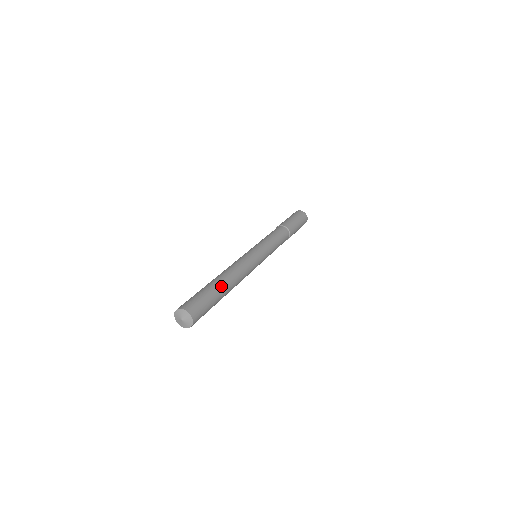
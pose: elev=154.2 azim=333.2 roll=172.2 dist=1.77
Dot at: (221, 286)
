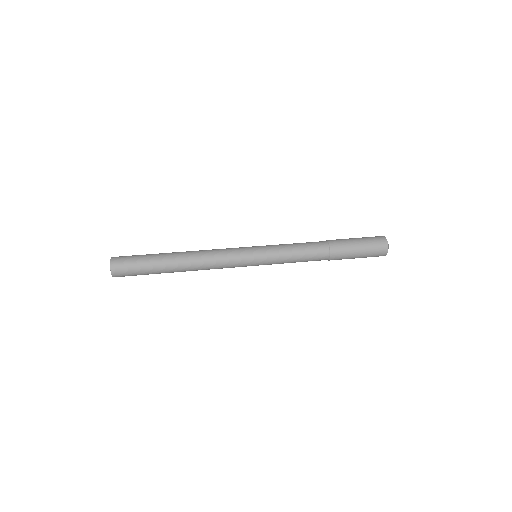
Dot at: (167, 254)
